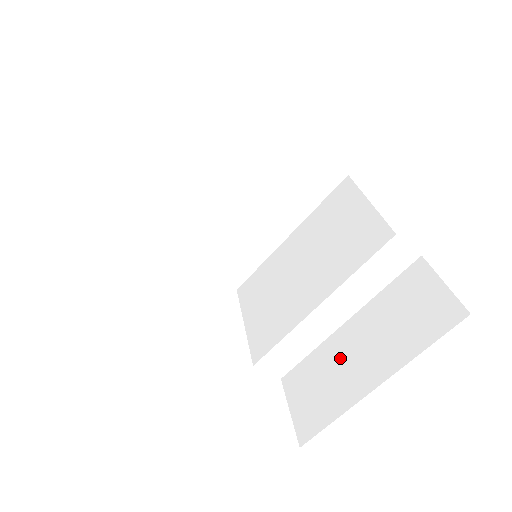
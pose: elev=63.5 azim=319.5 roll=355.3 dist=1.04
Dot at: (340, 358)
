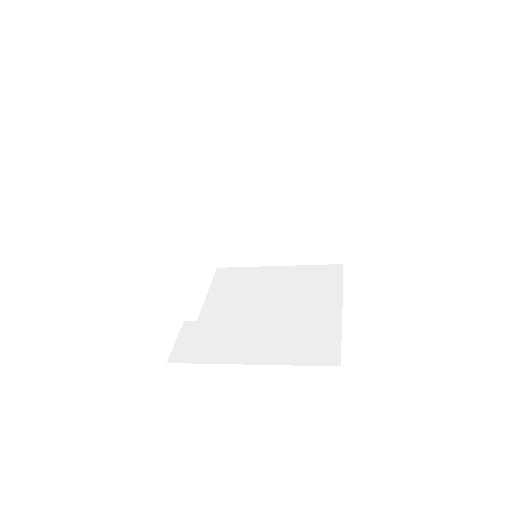
Dot at: (259, 239)
